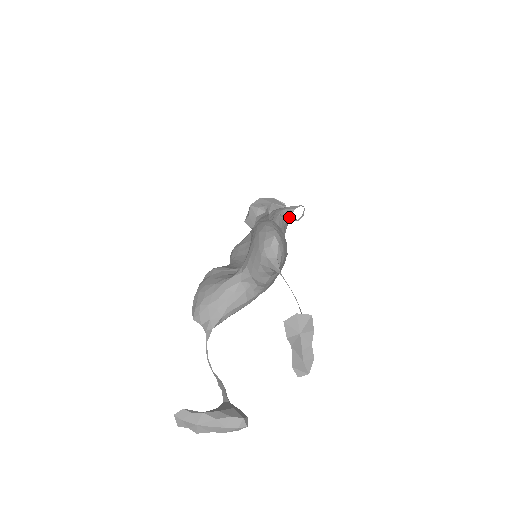
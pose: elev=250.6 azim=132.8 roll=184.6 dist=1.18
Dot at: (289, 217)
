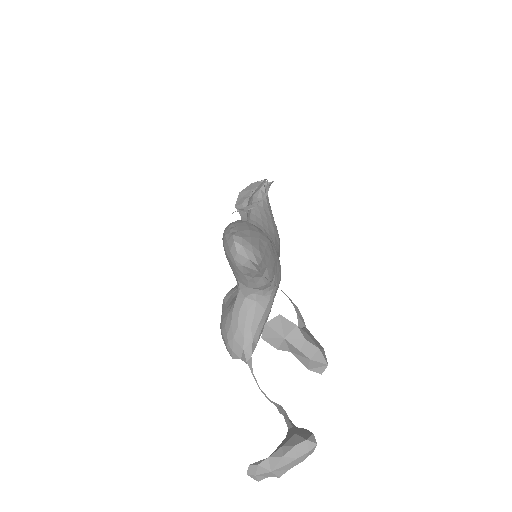
Dot at: (251, 204)
